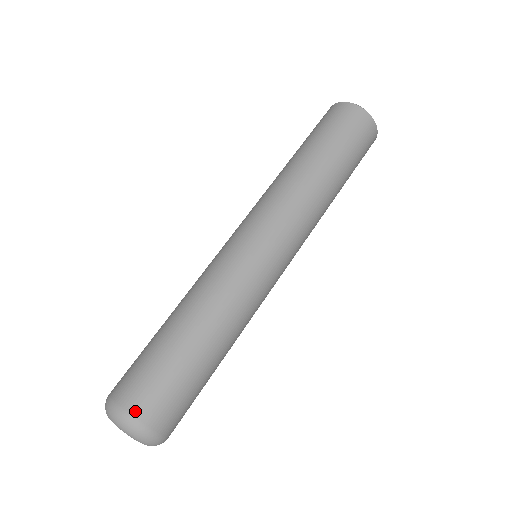
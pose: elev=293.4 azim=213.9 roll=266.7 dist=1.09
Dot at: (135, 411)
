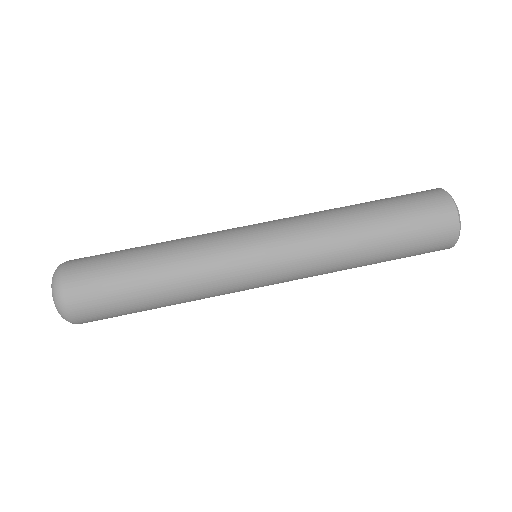
Dot at: (66, 273)
